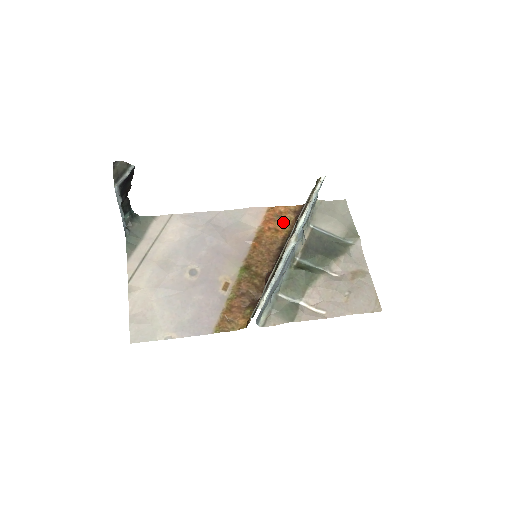
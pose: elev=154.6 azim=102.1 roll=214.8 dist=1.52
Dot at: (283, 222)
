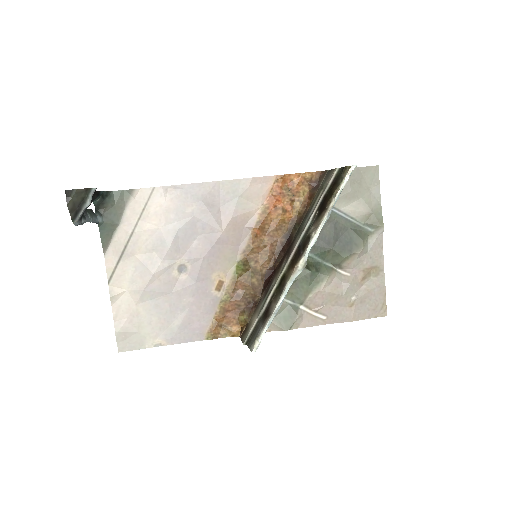
Dot at: (294, 198)
